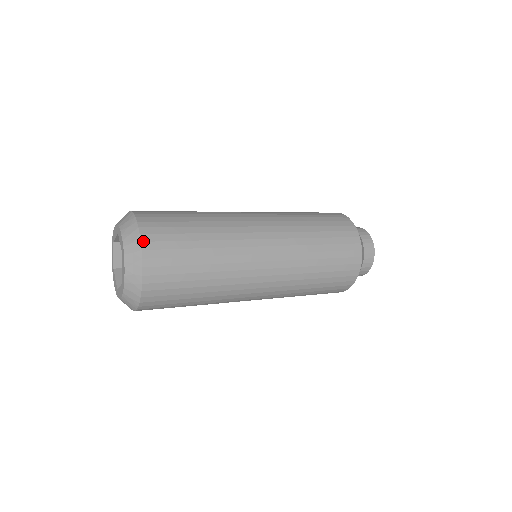
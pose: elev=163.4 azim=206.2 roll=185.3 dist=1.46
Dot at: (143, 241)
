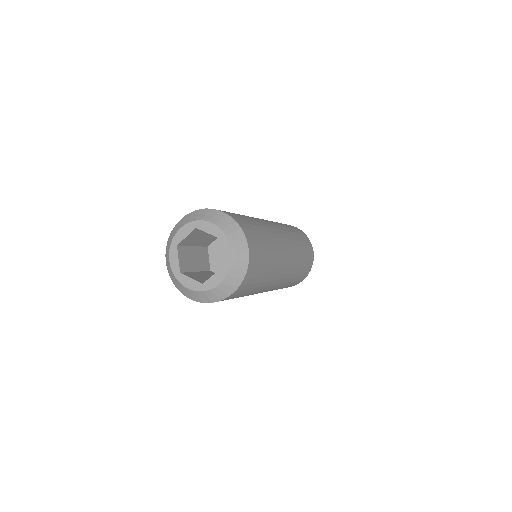
Dot at: (237, 222)
